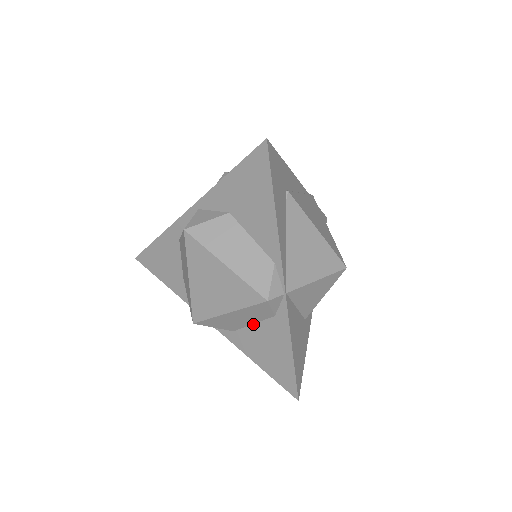
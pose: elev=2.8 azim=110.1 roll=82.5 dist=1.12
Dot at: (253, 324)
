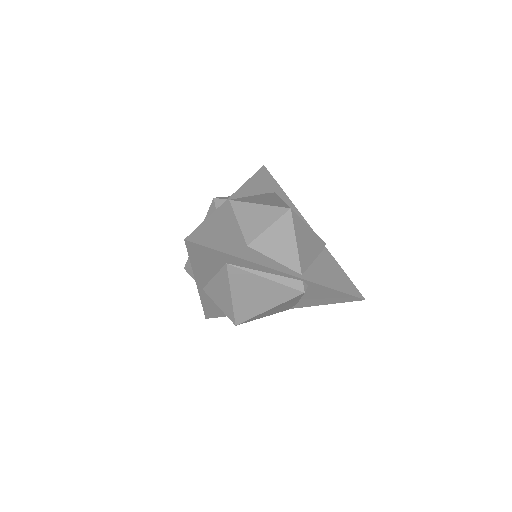
Dot at: occluded
